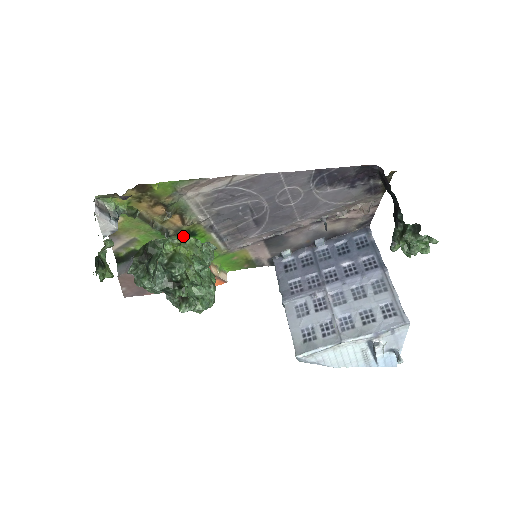
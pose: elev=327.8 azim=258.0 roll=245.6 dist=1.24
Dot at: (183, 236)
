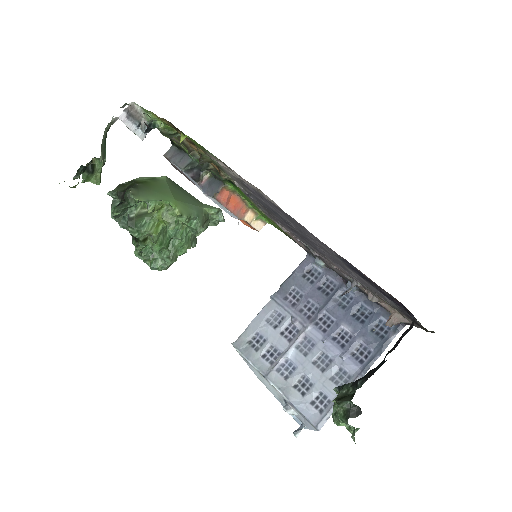
Dot at: (169, 204)
